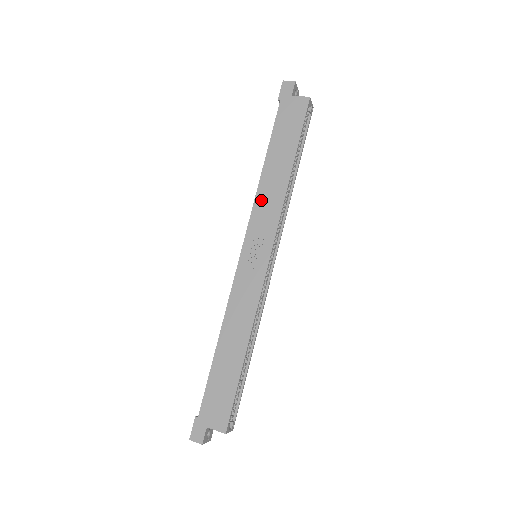
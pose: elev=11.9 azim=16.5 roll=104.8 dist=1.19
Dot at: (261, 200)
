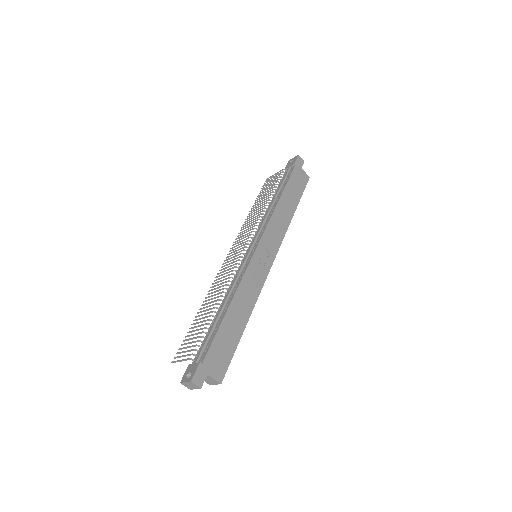
Dot at: (275, 220)
